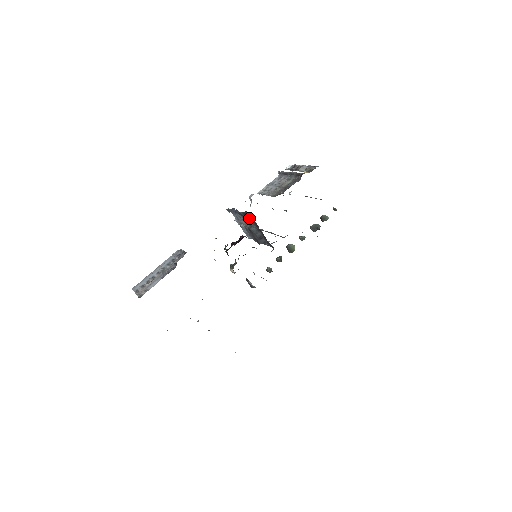
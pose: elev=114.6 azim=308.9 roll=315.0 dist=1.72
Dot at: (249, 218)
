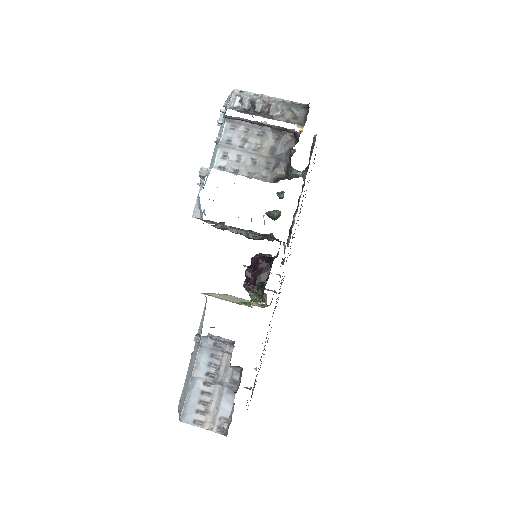
Dot at: occluded
